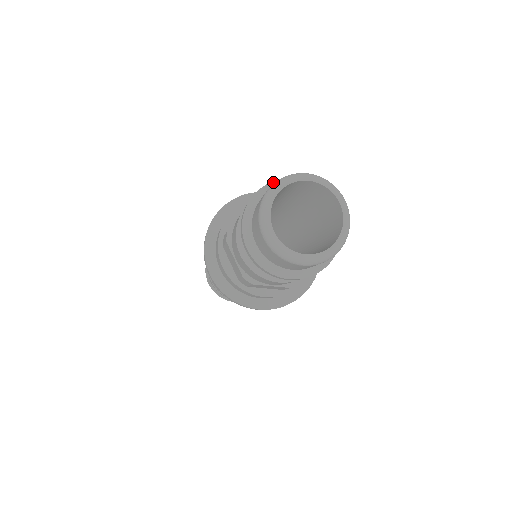
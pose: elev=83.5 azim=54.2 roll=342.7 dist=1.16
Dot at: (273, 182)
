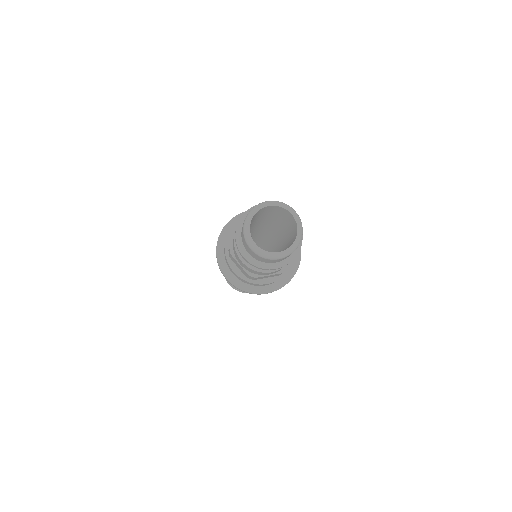
Dot at: (249, 210)
